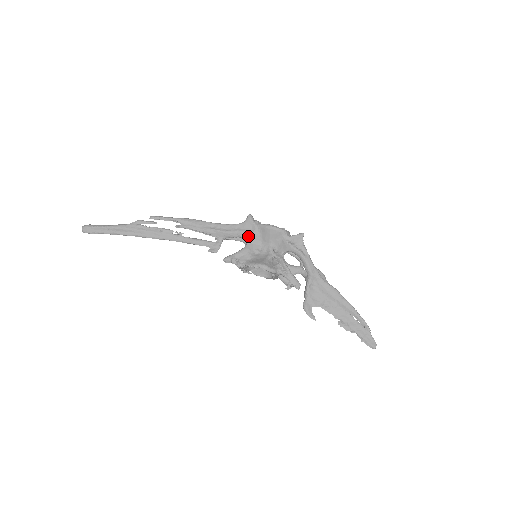
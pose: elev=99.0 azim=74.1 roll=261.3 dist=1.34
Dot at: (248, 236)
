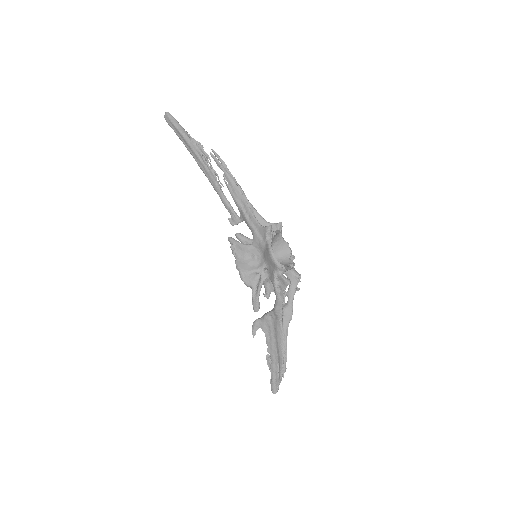
Dot at: (256, 240)
